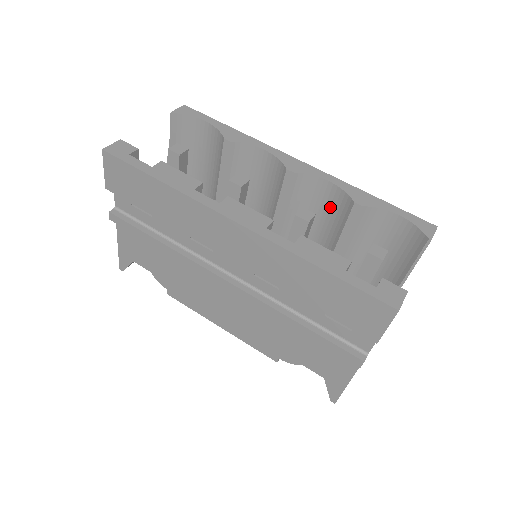
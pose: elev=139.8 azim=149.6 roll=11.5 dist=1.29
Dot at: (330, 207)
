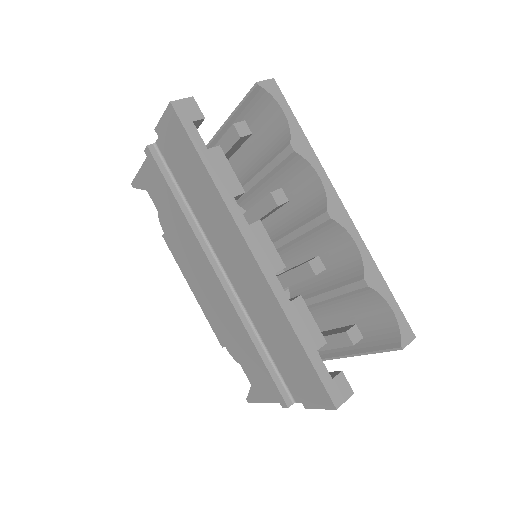
Dot at: (343, 261)
